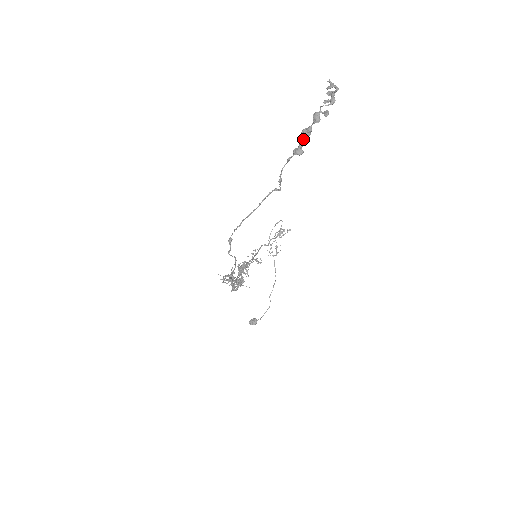
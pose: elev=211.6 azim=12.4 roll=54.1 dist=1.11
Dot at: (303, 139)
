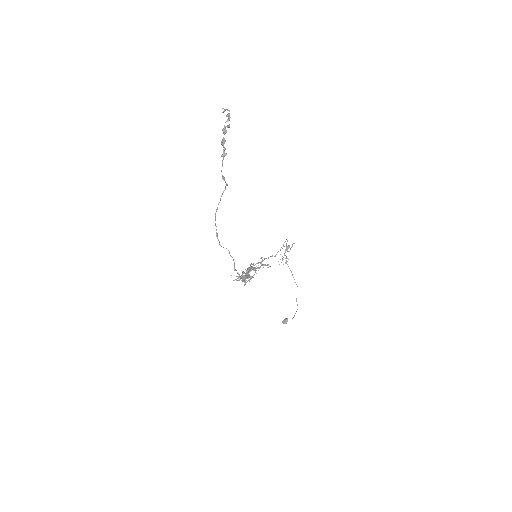
Dot at: (223, 146)
